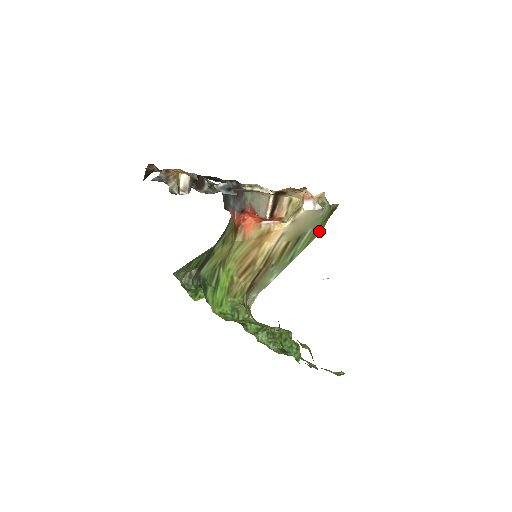
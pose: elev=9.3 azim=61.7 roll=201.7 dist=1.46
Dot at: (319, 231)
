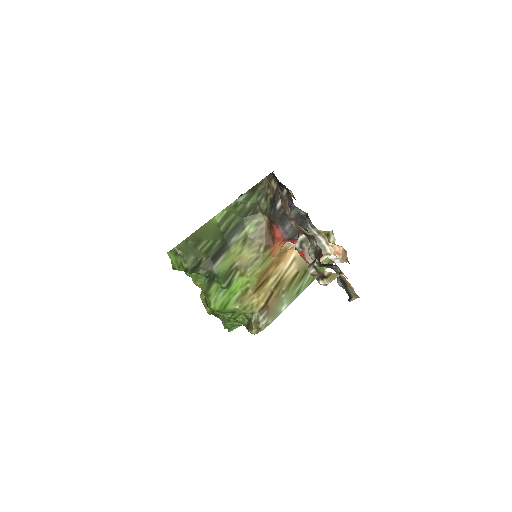
Dot at: occluded
